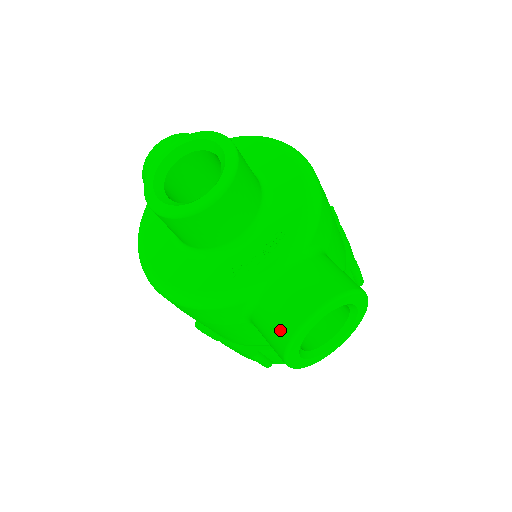
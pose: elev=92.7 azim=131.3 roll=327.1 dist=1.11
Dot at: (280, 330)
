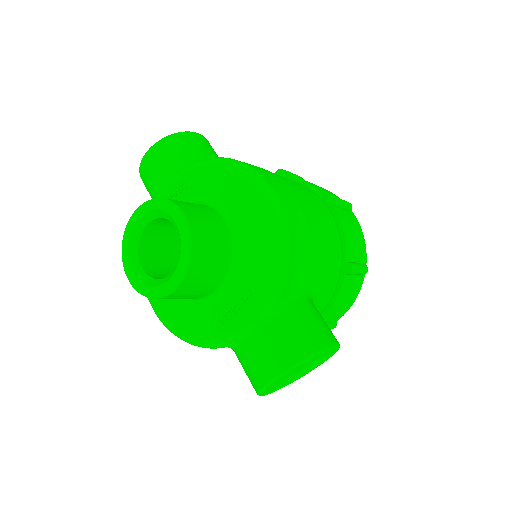
Dot at: (251, 380)
